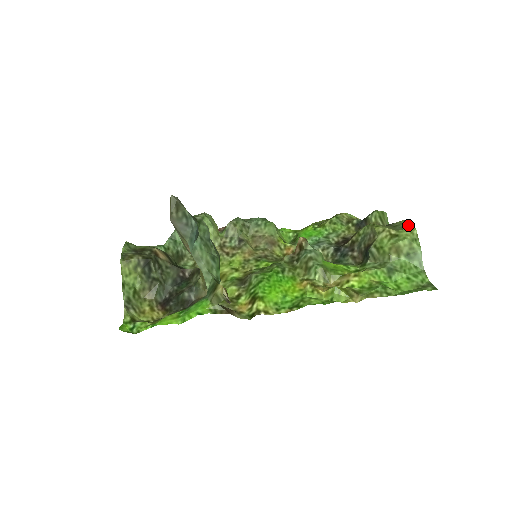
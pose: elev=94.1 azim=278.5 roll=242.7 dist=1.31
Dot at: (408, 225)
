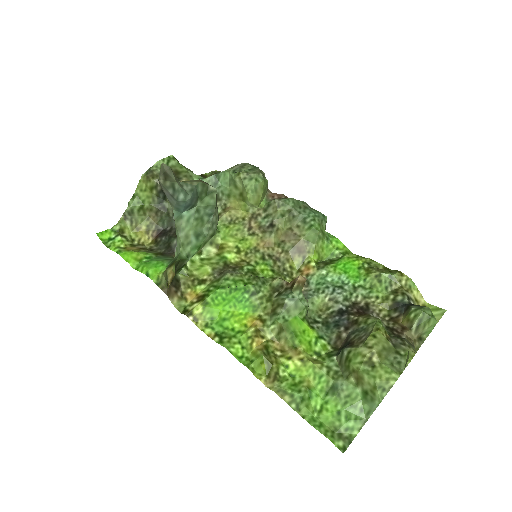
Dot at: (405, 366)
